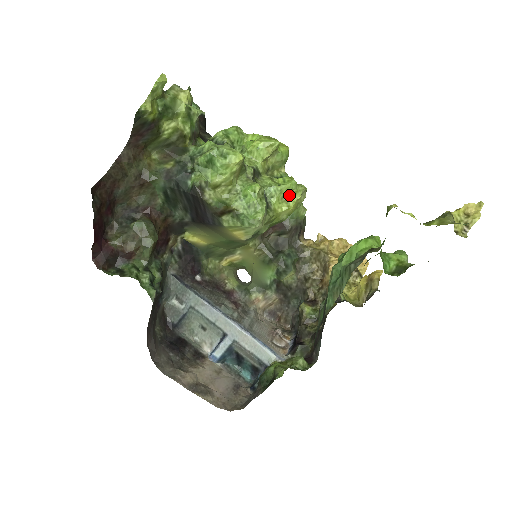
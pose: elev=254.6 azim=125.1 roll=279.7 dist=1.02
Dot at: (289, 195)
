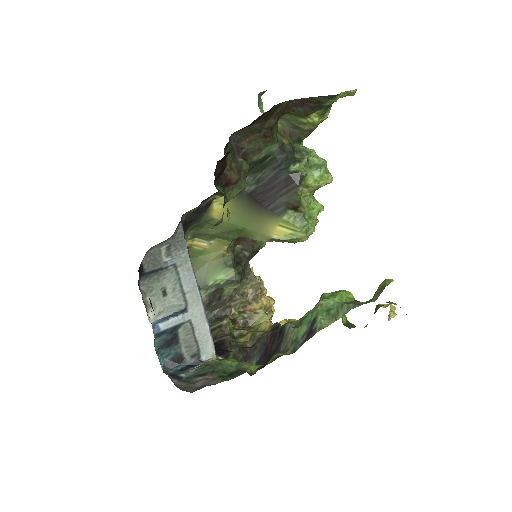
Dot at: occluded
